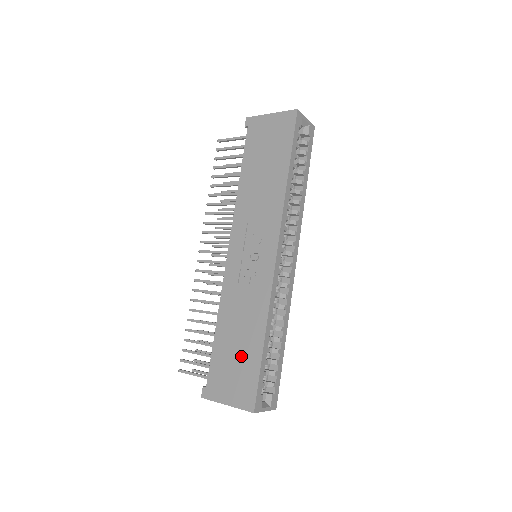
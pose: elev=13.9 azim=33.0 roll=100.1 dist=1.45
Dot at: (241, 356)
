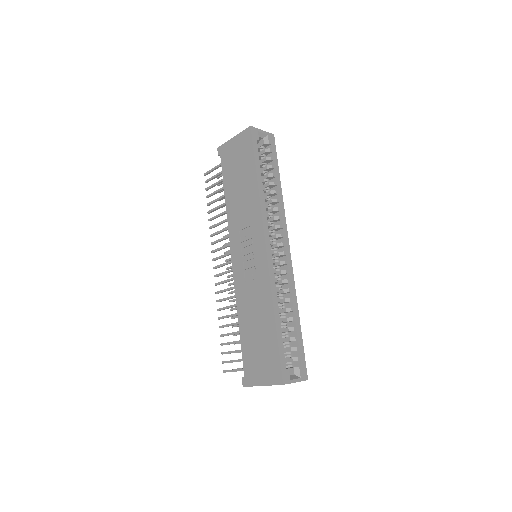
Dot at: (262, 341)
